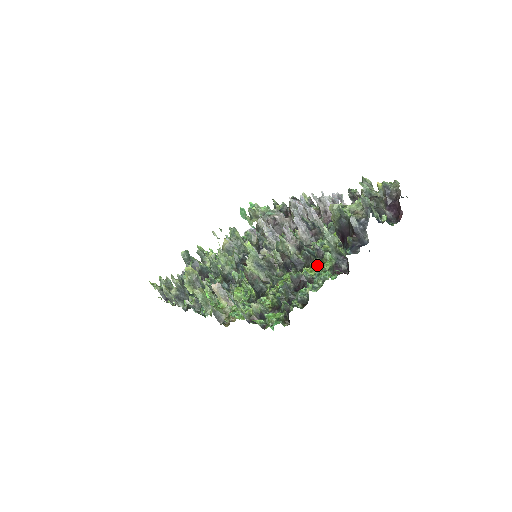
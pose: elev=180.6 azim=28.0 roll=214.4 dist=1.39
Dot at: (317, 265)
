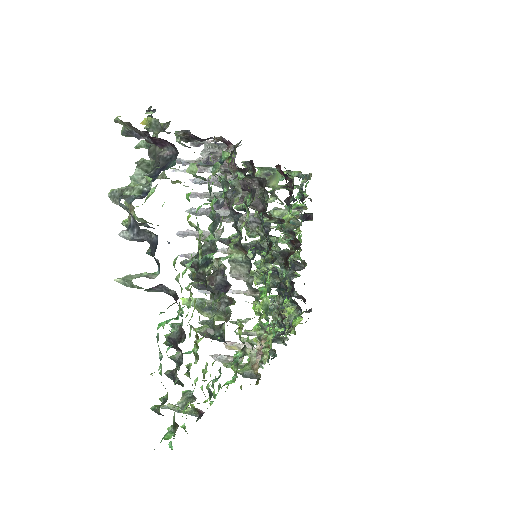
Dot at: (190, 292)
